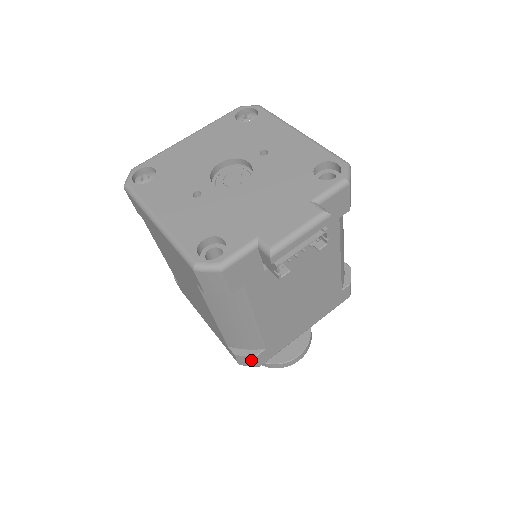
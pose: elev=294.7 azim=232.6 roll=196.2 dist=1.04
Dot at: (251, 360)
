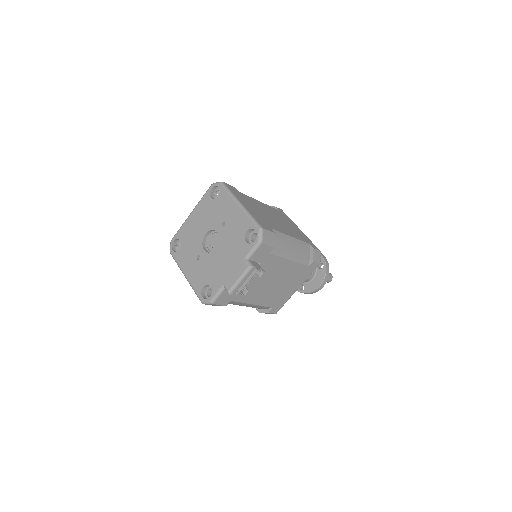
Dot at: (268, 313)
